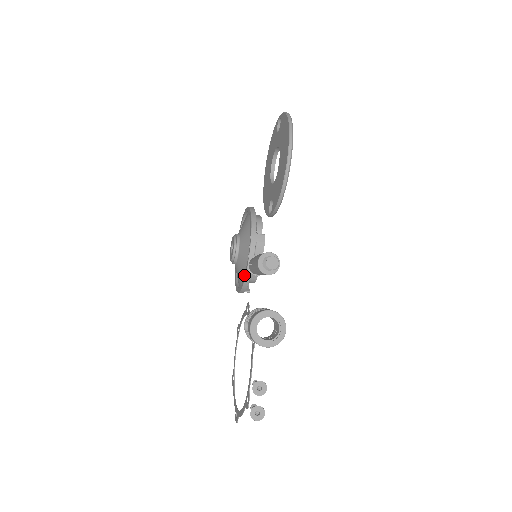
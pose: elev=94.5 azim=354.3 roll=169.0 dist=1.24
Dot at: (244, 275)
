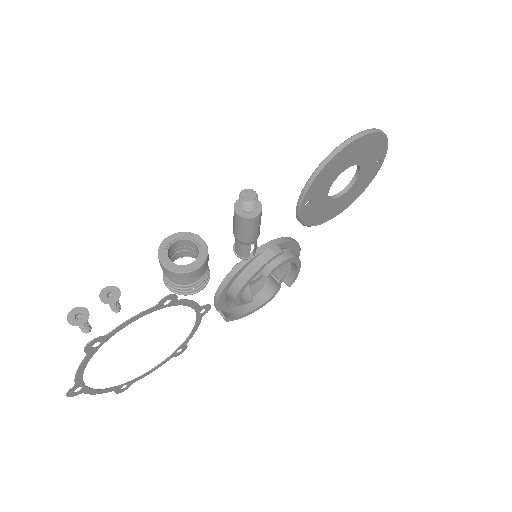
Dot at: occluded
